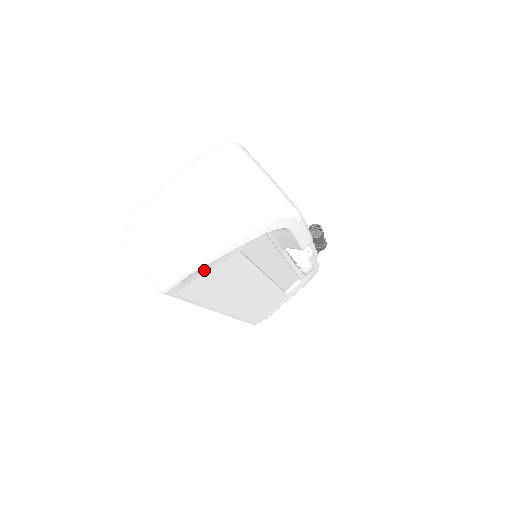
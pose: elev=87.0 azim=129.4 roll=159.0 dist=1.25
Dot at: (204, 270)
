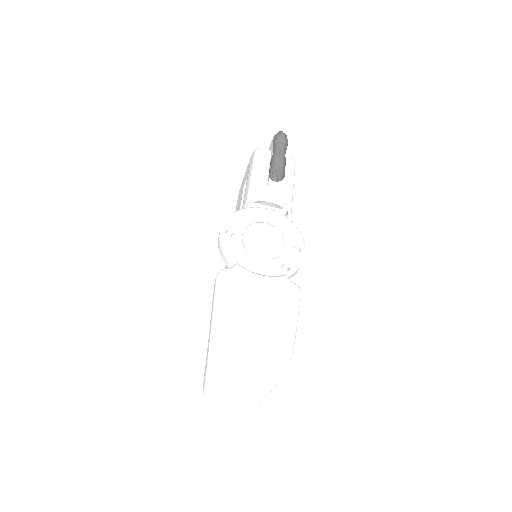
Dot at: occluded
